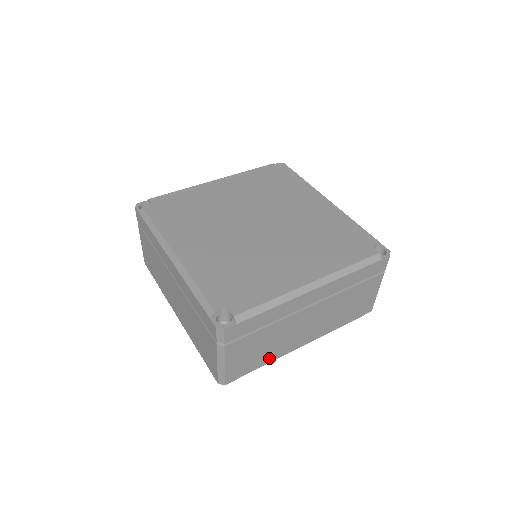
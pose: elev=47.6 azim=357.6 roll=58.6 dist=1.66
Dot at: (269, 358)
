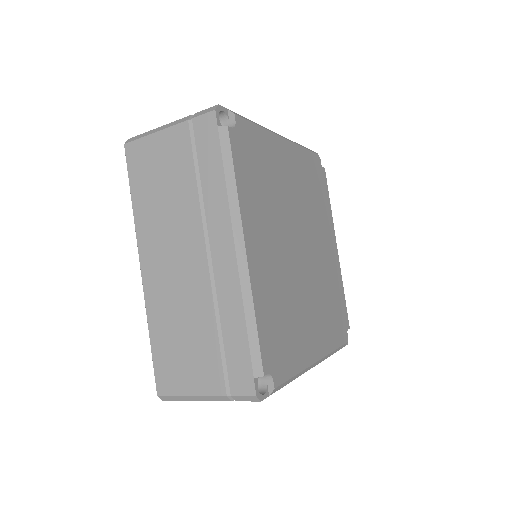
Dot at: occluded
